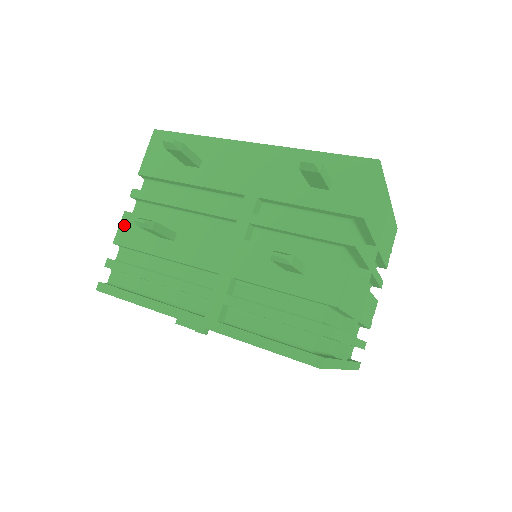
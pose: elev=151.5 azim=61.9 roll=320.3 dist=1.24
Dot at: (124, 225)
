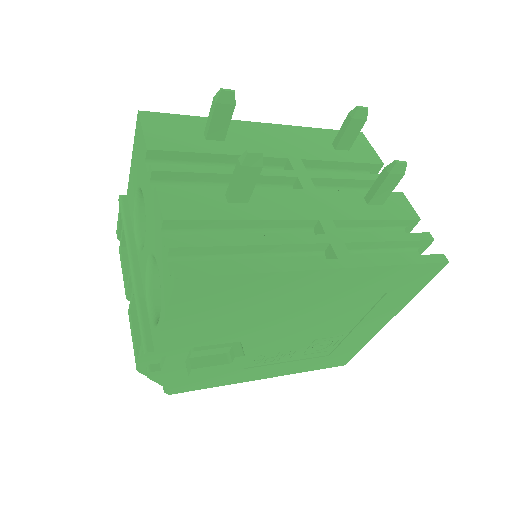
Dot at: (167, 199)
